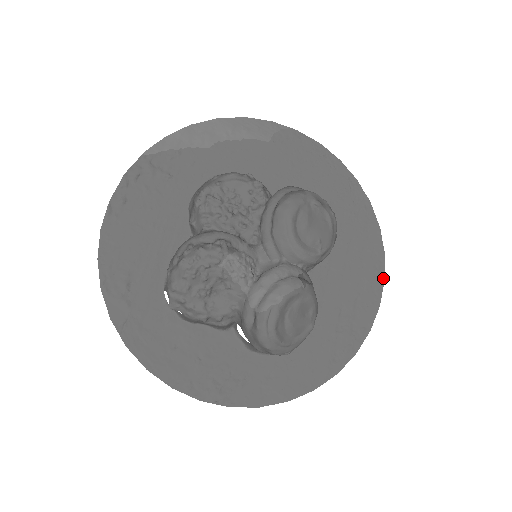
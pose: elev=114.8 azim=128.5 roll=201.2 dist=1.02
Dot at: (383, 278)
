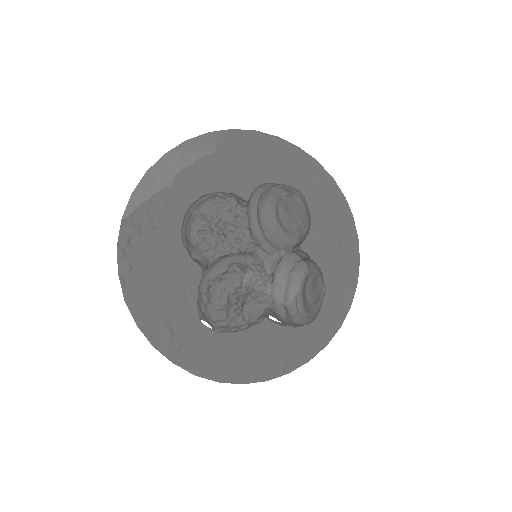
Dot at: (352, 217)
